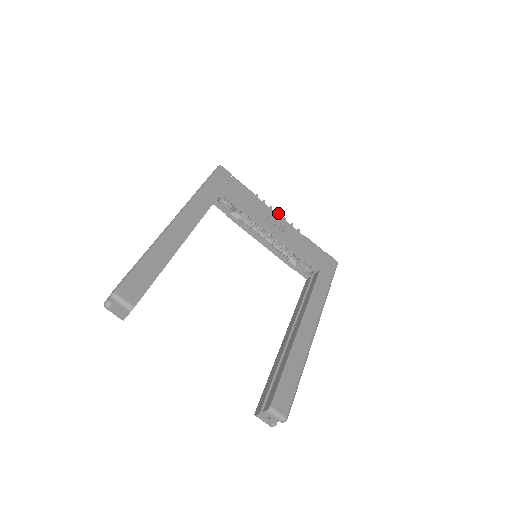
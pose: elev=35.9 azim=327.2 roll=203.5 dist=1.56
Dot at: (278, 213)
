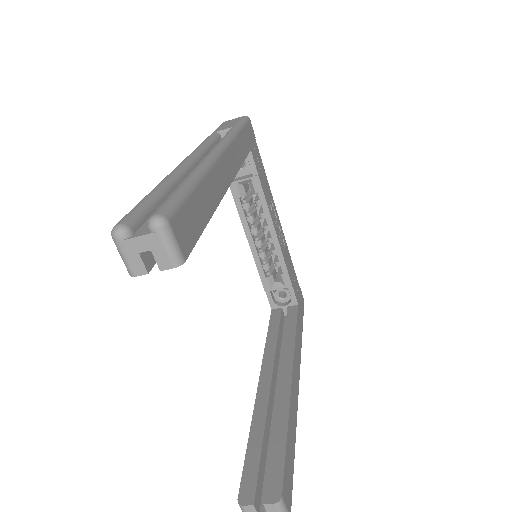
Dot at: occluded
